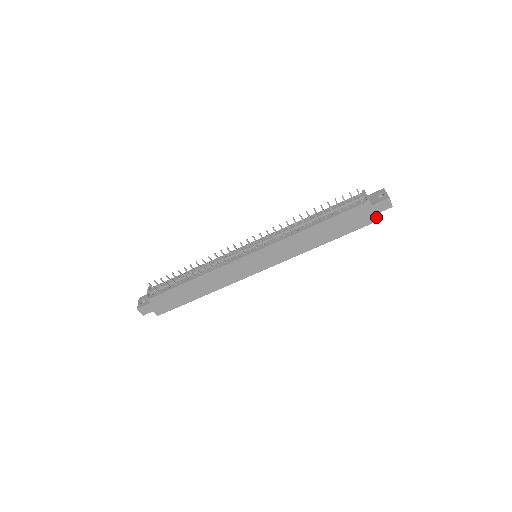
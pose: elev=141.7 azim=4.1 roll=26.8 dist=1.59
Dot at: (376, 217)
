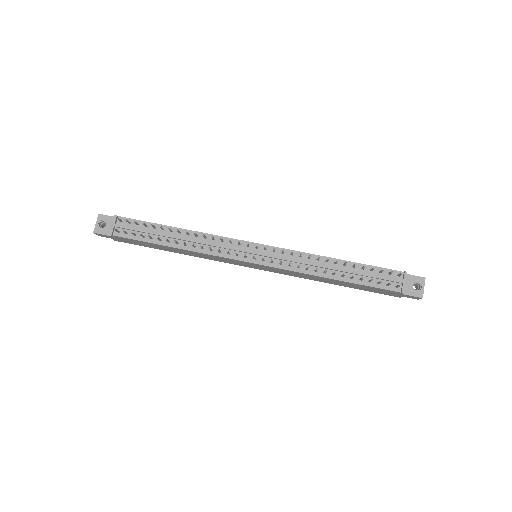
Dot at: (396, 296)
